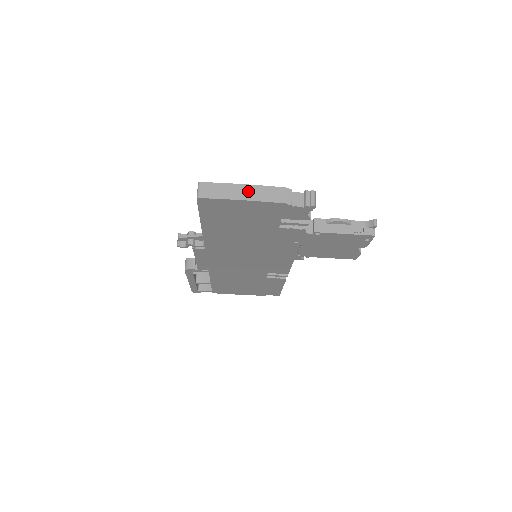
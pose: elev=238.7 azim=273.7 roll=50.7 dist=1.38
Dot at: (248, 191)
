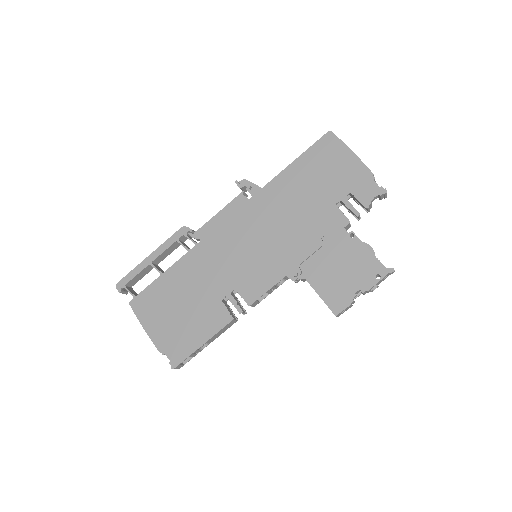
Dot at: occluded
